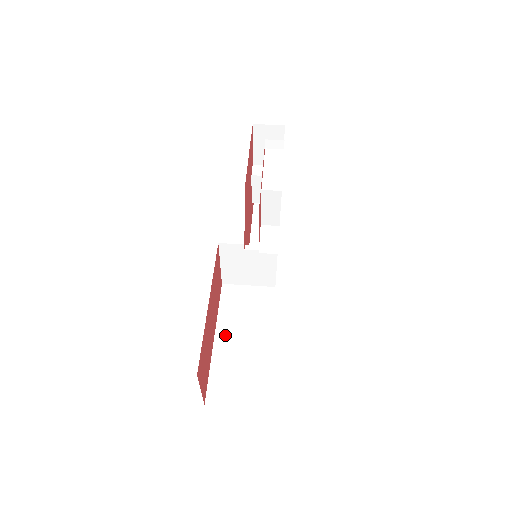
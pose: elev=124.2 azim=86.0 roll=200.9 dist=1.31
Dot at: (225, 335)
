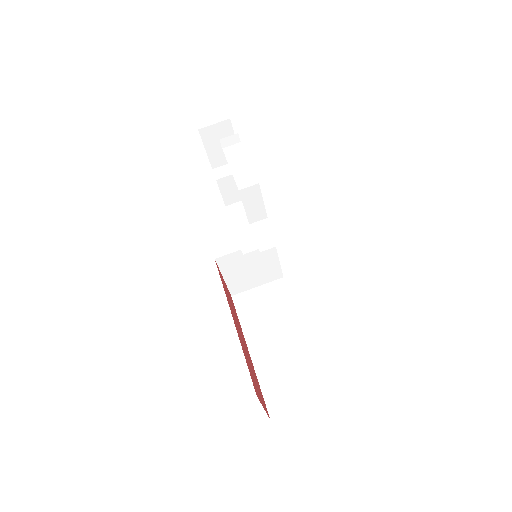
Dot at: (258, 344)
